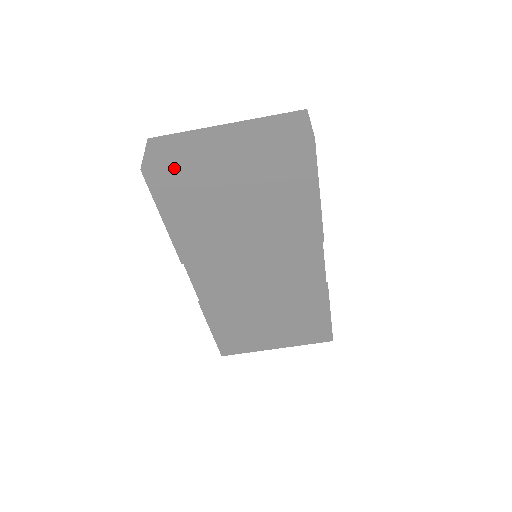
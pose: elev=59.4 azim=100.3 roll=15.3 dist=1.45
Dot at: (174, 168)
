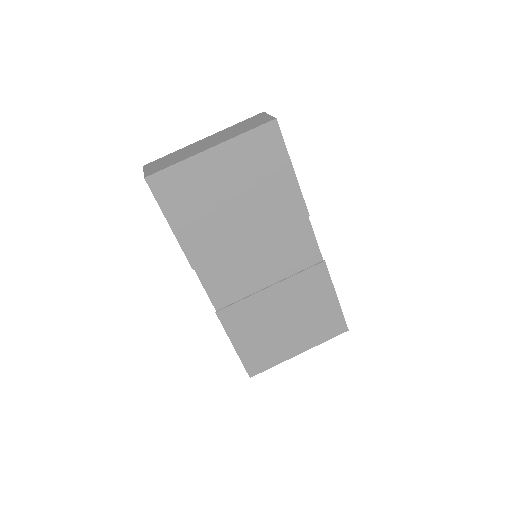
Dot at: (171, 170)
